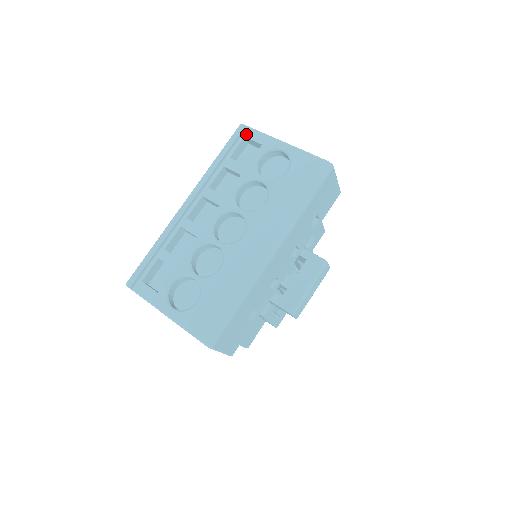
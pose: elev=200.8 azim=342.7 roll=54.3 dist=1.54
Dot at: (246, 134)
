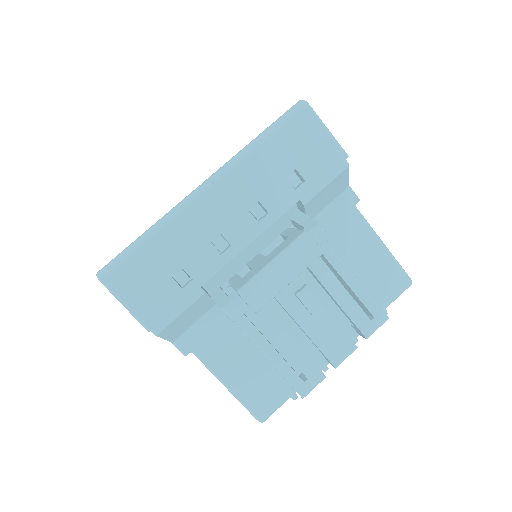
Dot at: occluded
